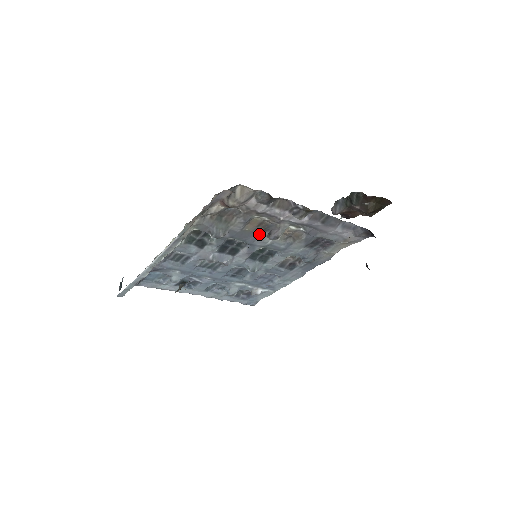
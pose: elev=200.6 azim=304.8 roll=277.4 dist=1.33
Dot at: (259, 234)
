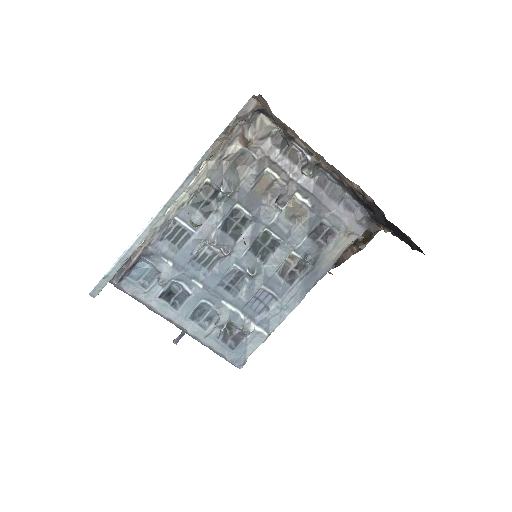
Dot at: (266, 202)
